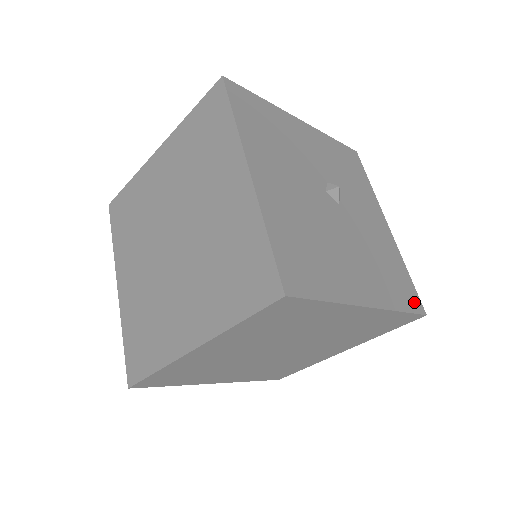
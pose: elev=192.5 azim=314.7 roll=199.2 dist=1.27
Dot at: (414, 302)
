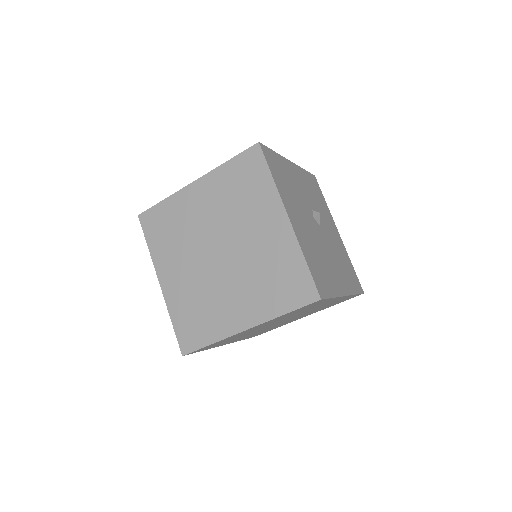
Dot at: (359, 286)
